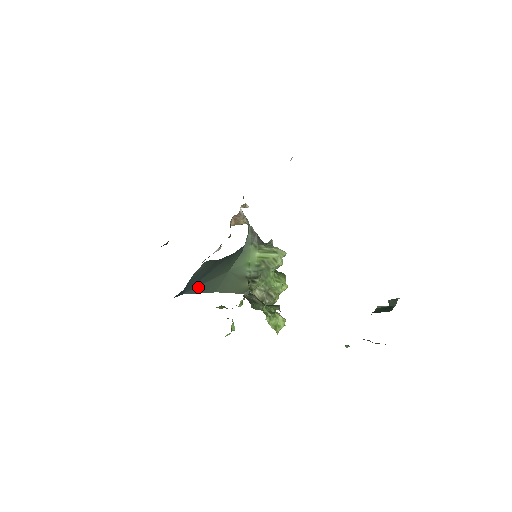
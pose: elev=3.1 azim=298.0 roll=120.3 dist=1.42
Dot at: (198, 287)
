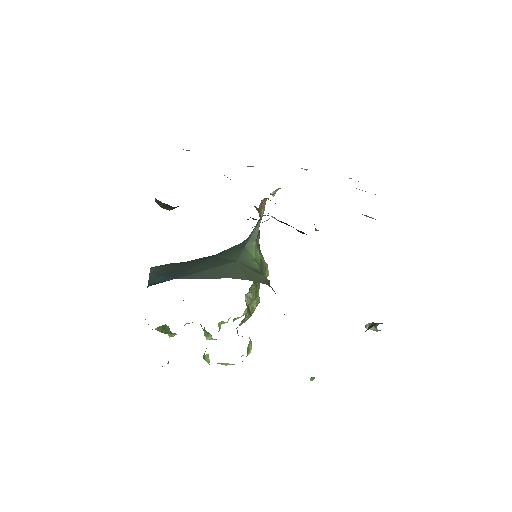
Dot at: (198, 273)
